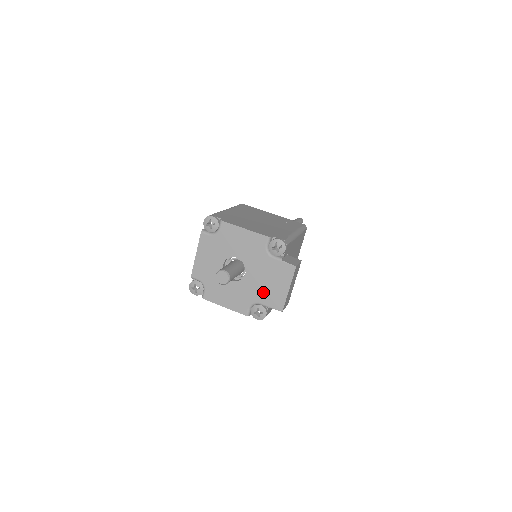
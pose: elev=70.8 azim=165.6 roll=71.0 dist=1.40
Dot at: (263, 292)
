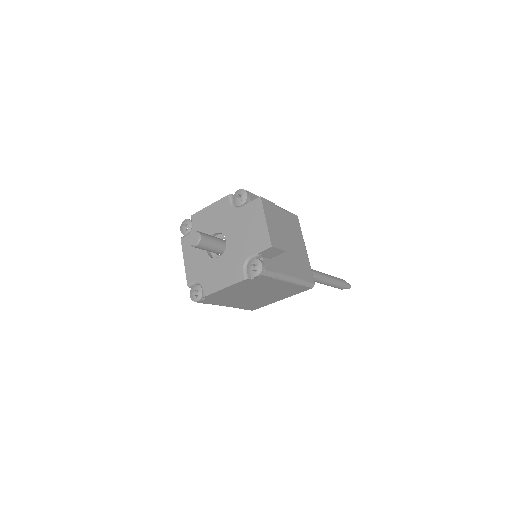
Dot at: (247, 243)
